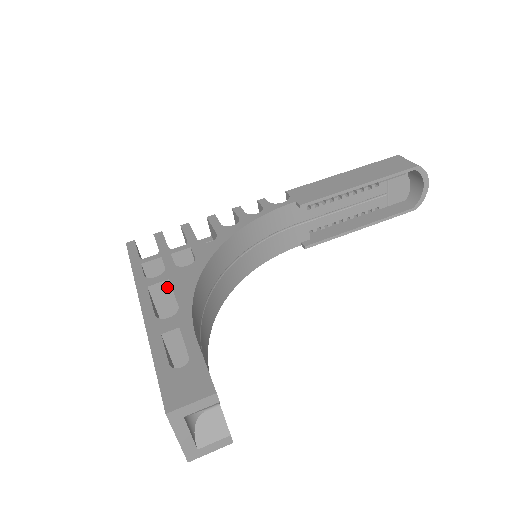
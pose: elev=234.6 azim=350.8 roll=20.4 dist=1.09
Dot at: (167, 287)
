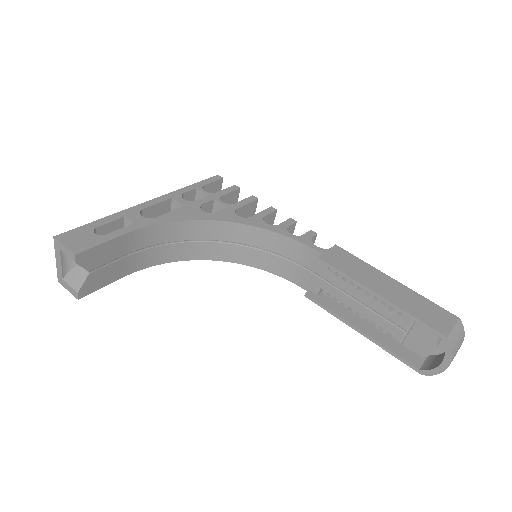
Dot at: occluded
